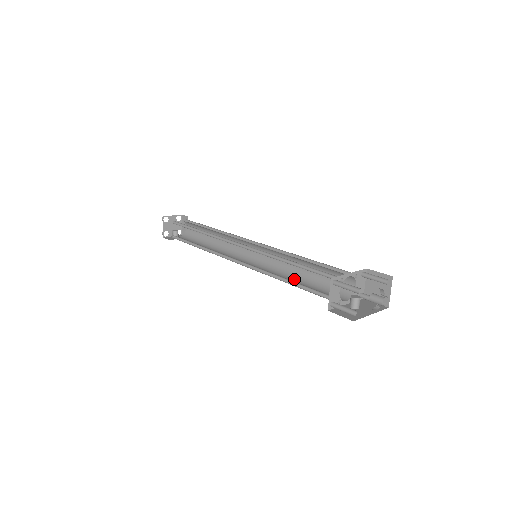
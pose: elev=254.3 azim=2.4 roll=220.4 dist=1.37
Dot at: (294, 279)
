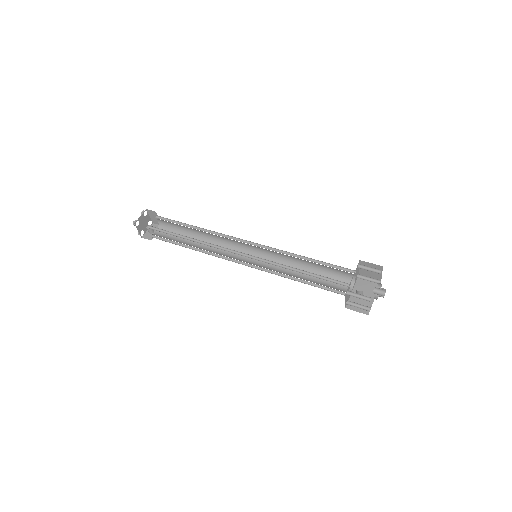
Dot at: occluded
